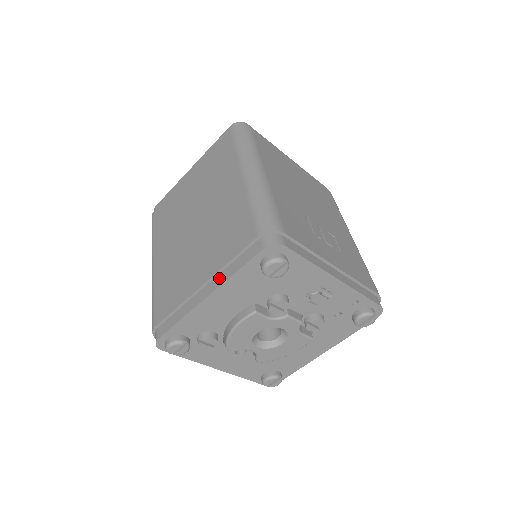
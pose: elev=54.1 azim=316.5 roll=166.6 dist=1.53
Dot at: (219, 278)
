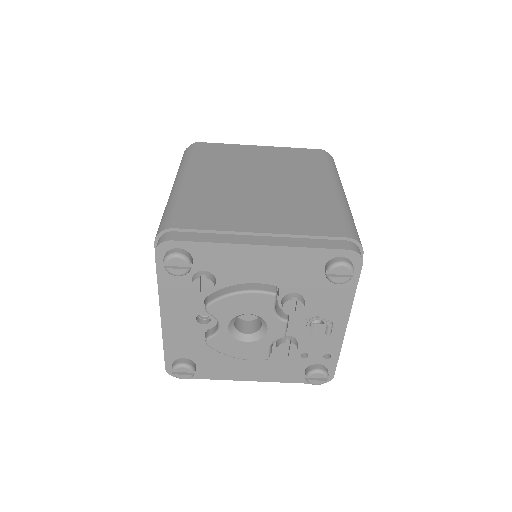
Dot at: (284, 240)
